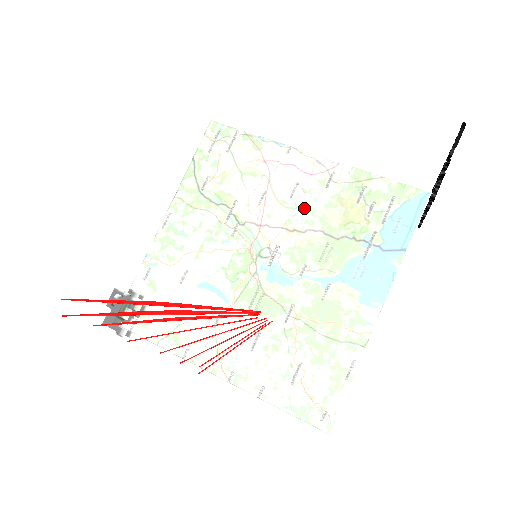
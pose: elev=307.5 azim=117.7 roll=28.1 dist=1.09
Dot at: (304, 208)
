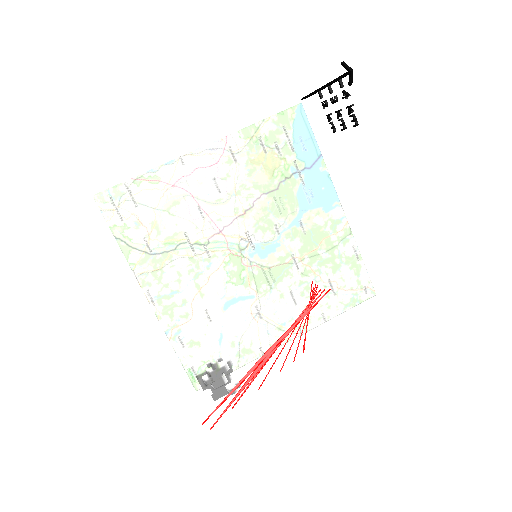
Dot at: (261, 198)
